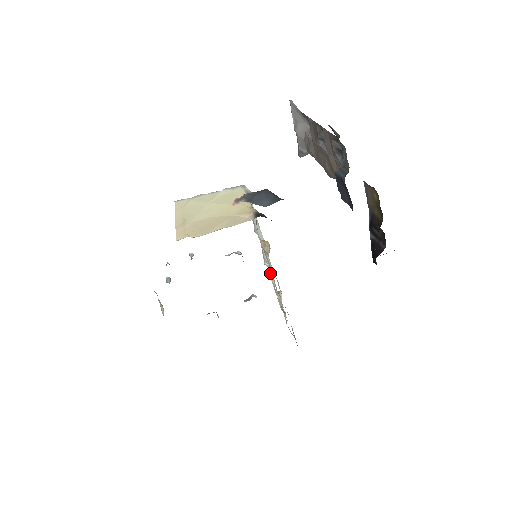
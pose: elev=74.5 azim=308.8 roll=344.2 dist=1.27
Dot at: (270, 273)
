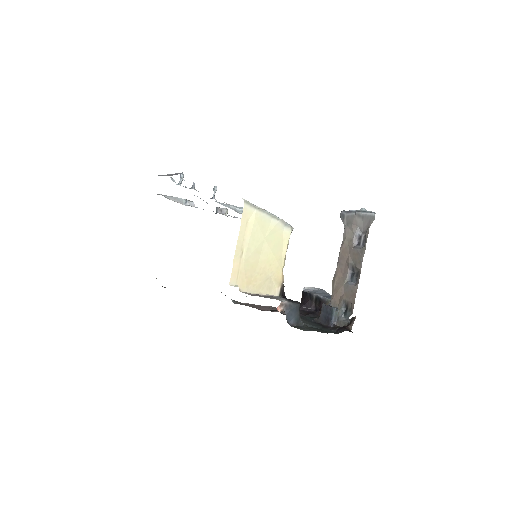
Dot at: occluded
